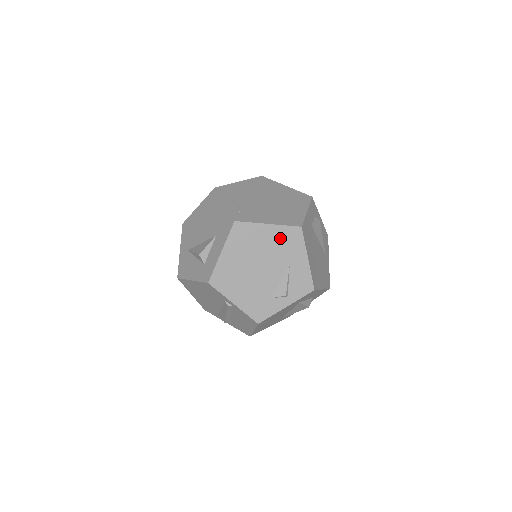
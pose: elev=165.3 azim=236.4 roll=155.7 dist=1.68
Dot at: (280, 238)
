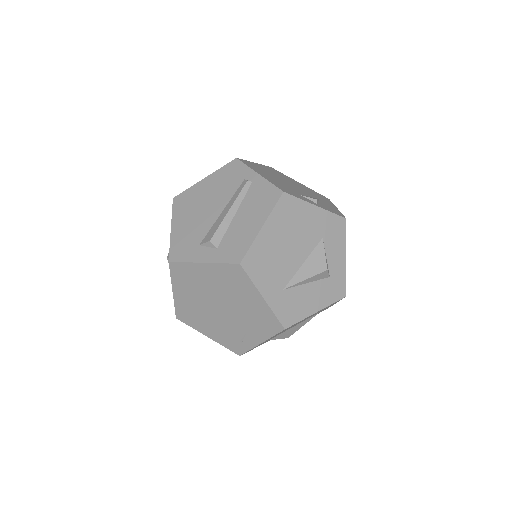
Dot at: (310, 190)
